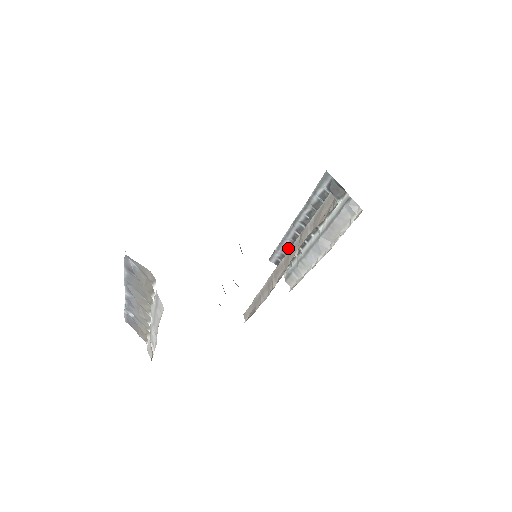
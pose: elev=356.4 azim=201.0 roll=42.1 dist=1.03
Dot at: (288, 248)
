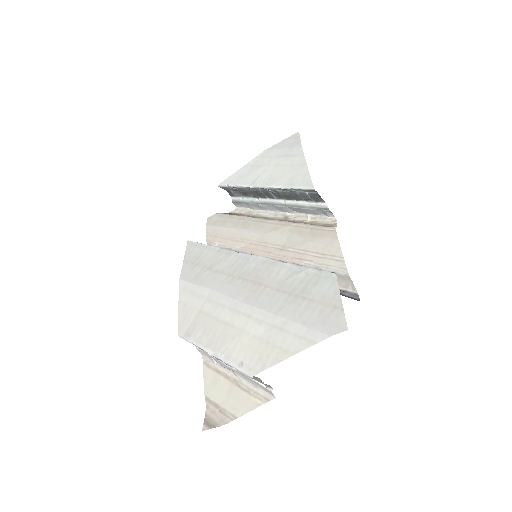
Dot at: (245, 191)
